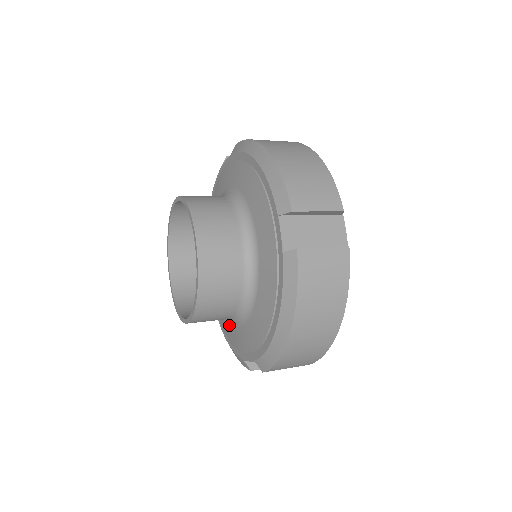
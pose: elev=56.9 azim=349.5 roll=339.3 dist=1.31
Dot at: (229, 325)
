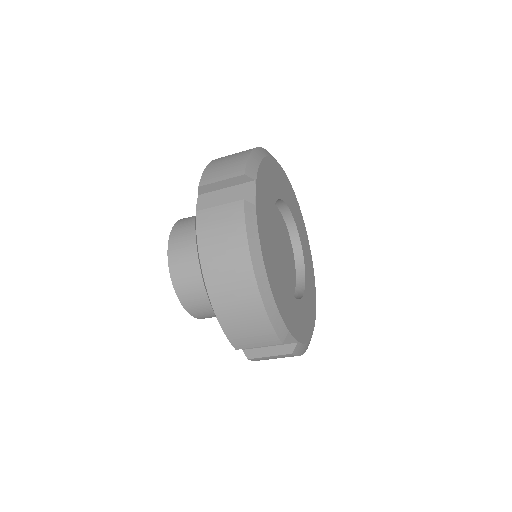
Dot at: occluded
